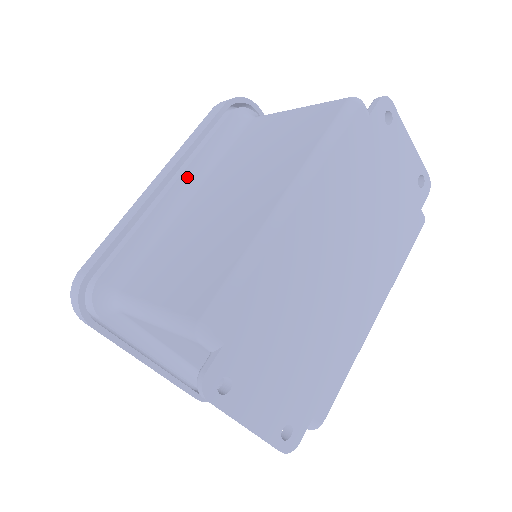
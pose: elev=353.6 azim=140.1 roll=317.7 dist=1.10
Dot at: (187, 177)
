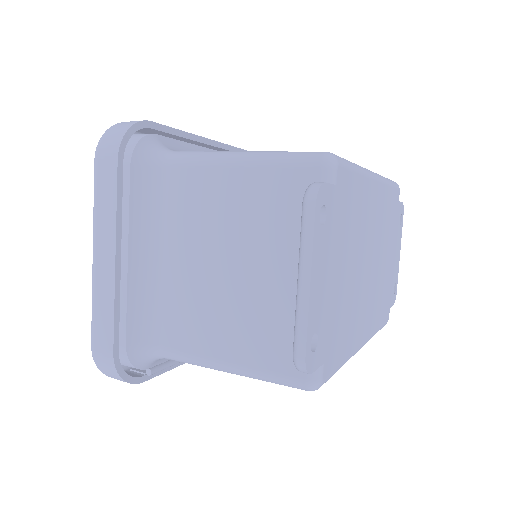
Dot at: occluded
